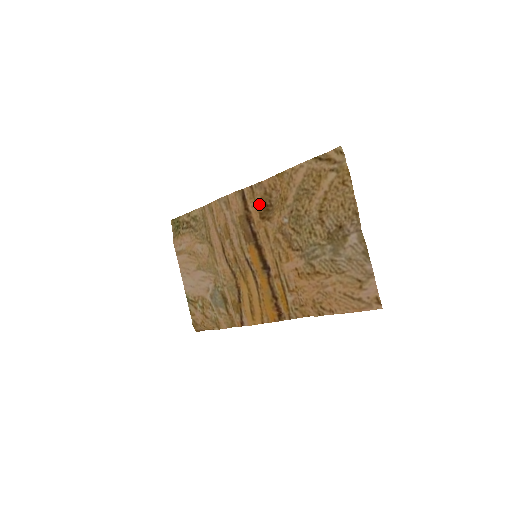
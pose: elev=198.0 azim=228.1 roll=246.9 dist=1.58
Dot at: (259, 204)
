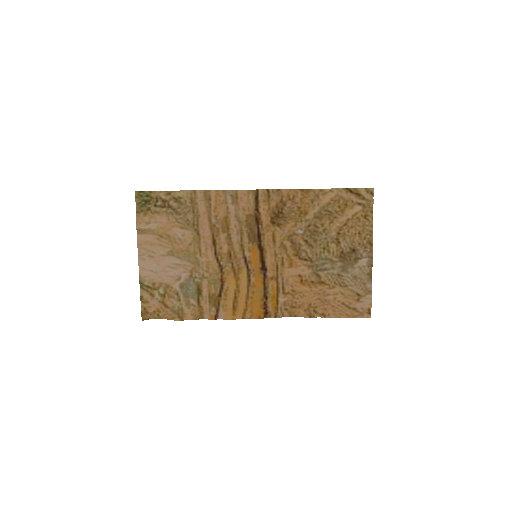
Dot at: (273, 209)
